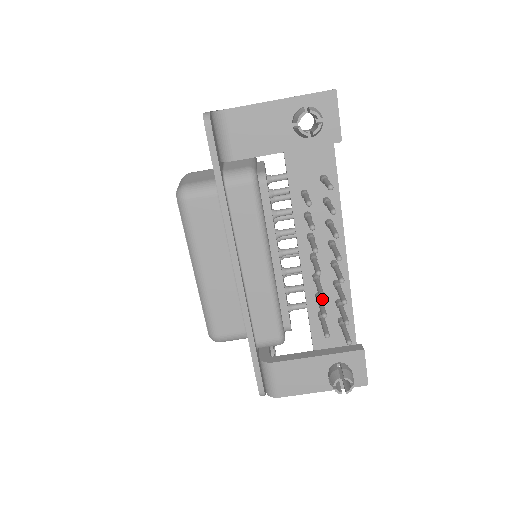
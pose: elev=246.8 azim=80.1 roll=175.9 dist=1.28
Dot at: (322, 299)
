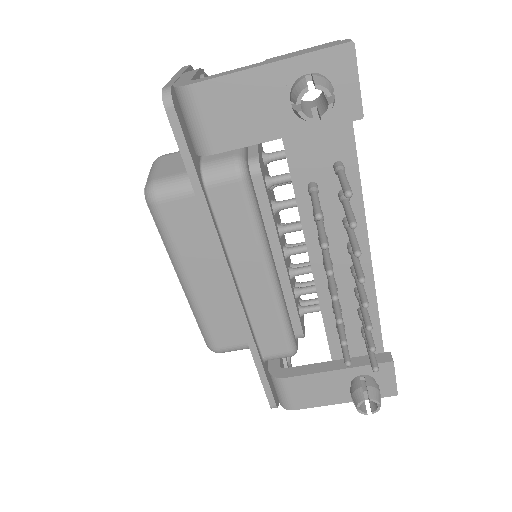
Dot at: occluded
